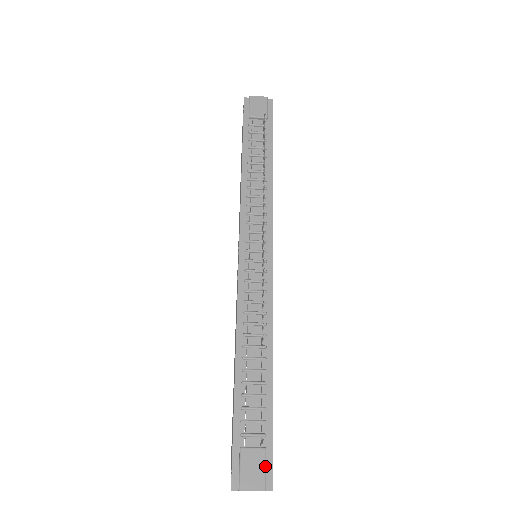
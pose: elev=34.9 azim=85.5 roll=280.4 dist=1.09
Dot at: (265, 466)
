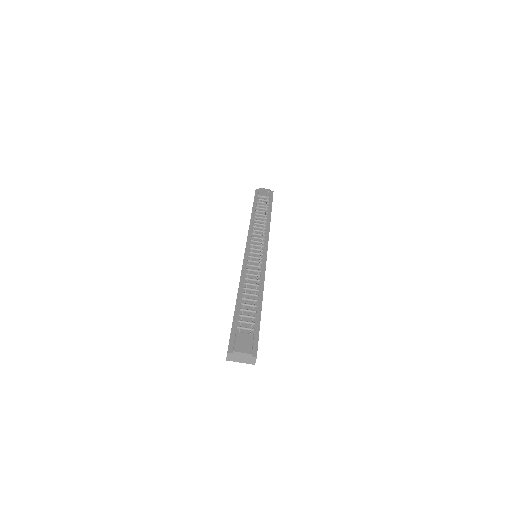
Dot at: (252, 342)
